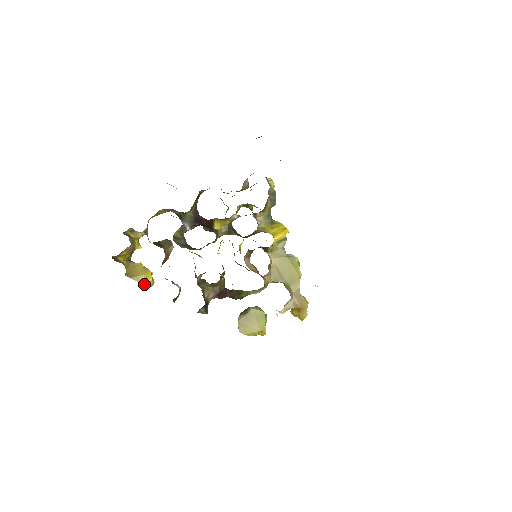
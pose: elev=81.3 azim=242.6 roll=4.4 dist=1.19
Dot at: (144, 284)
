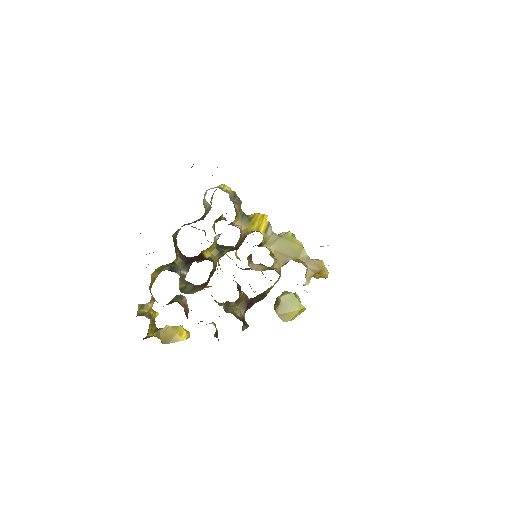
Dot at: (182, 340)
